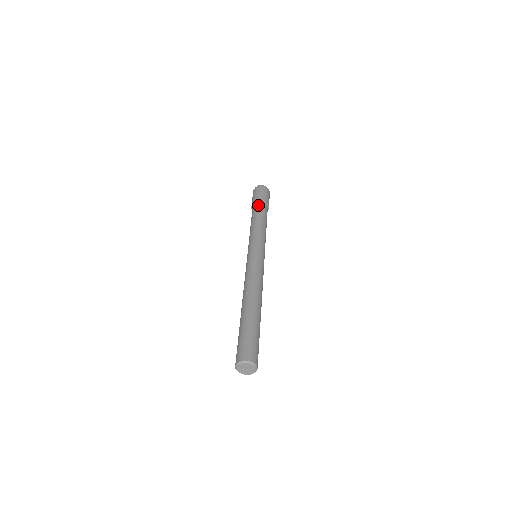
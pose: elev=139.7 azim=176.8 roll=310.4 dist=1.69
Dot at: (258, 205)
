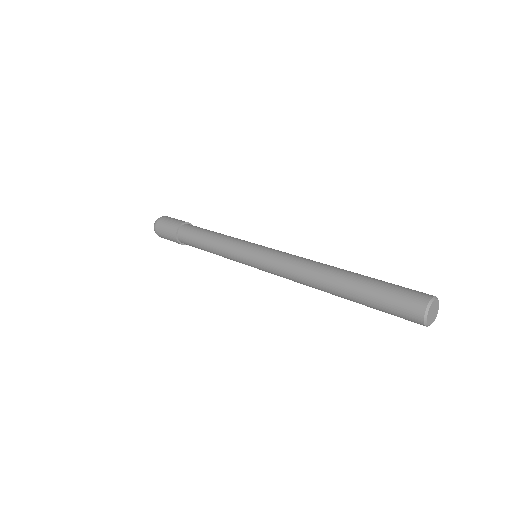
Dot at: (187, 227)
